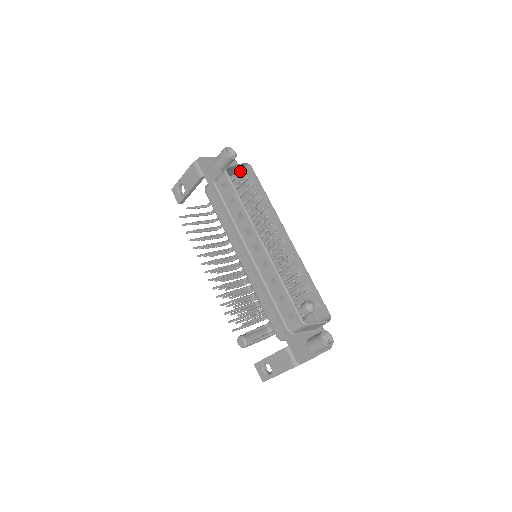
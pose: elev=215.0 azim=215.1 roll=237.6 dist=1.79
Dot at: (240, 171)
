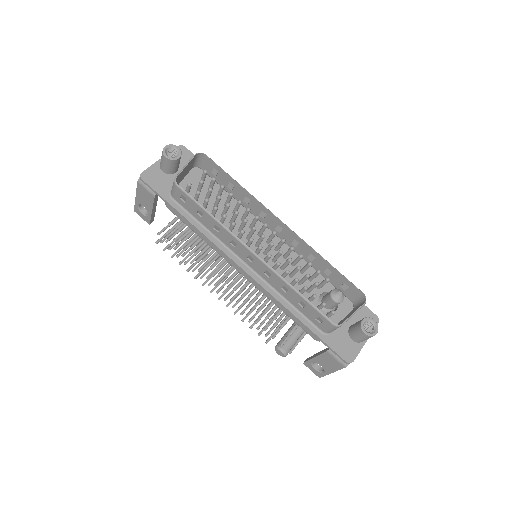
Dot at: (195, 163)
